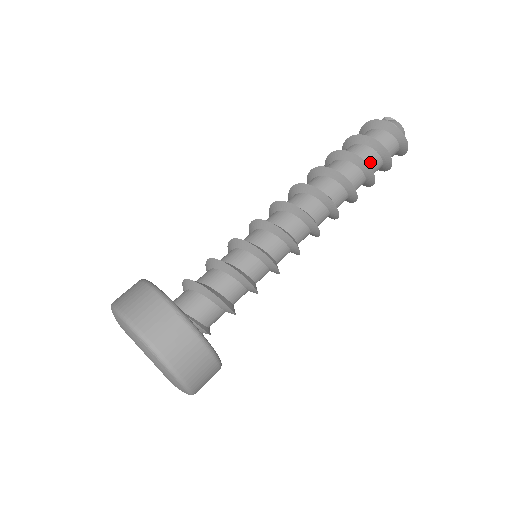
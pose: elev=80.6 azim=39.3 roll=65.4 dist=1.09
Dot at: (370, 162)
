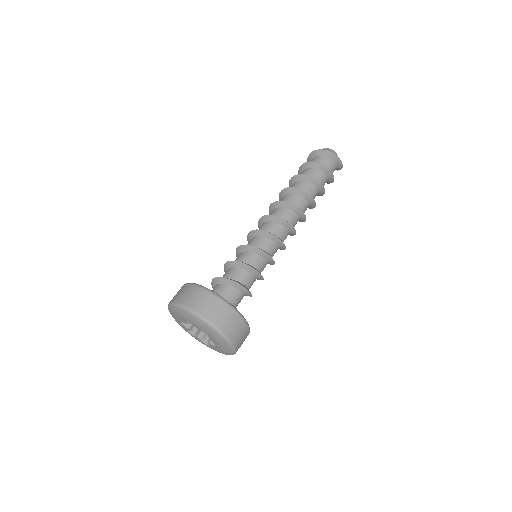
Dot at: (316, 177)
